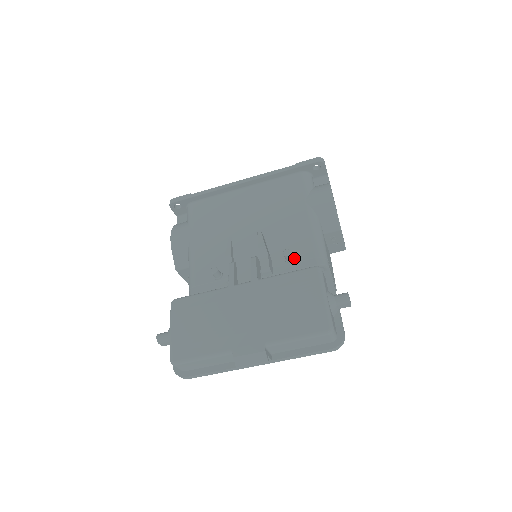
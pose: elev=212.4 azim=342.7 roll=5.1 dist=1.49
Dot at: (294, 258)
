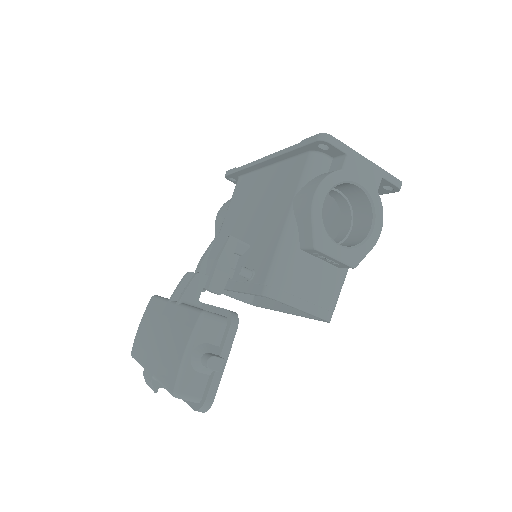
Dot at: (253, 277)
